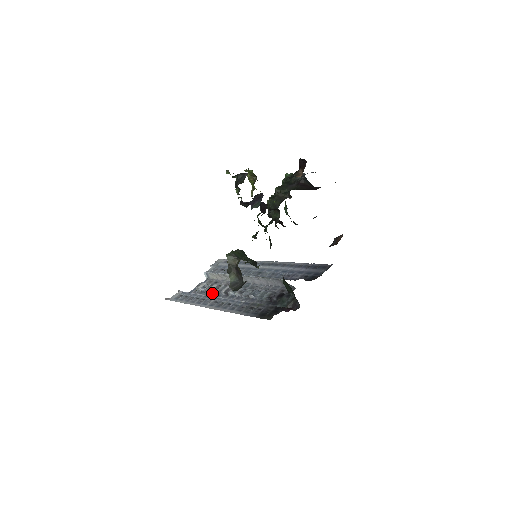
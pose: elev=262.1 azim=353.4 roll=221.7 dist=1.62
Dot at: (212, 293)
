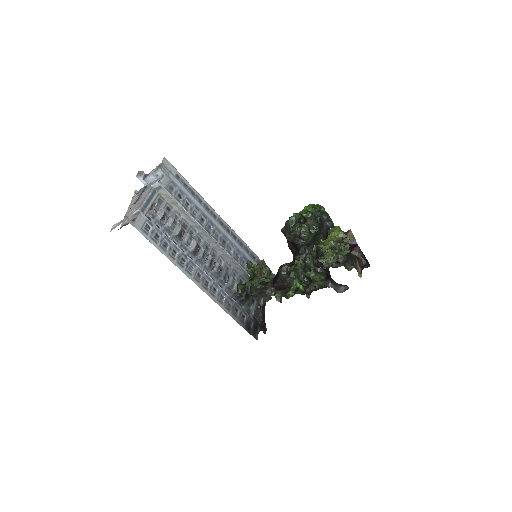
Dot at: (175, 236)
